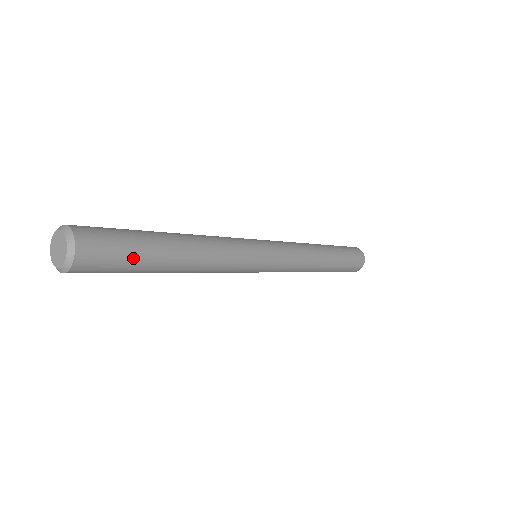
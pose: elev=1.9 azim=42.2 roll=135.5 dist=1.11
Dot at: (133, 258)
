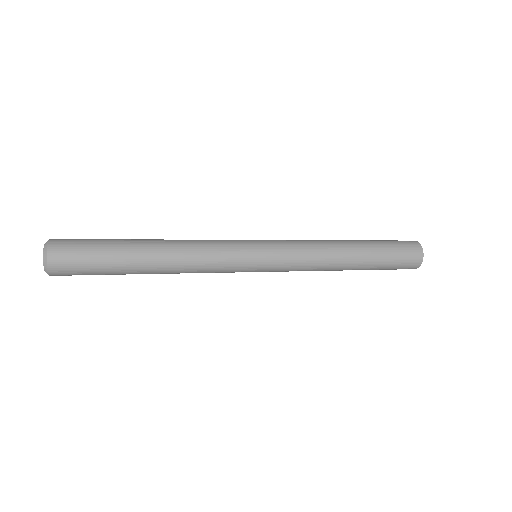
Dot at: (101, 246)
